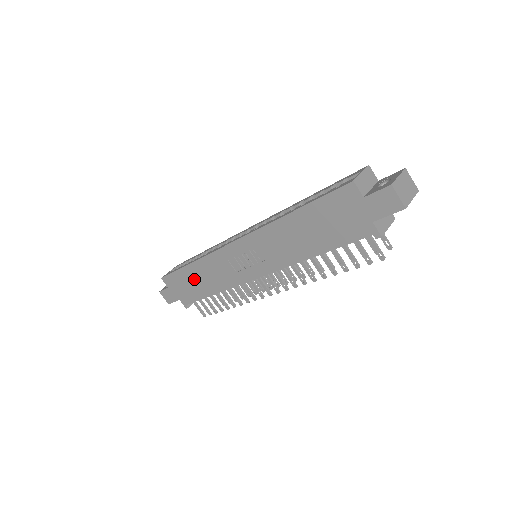
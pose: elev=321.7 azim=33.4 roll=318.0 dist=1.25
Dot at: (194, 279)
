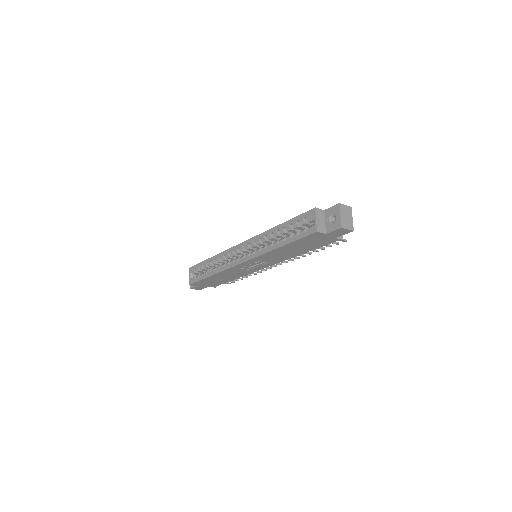
Dot at: (217, 279)
